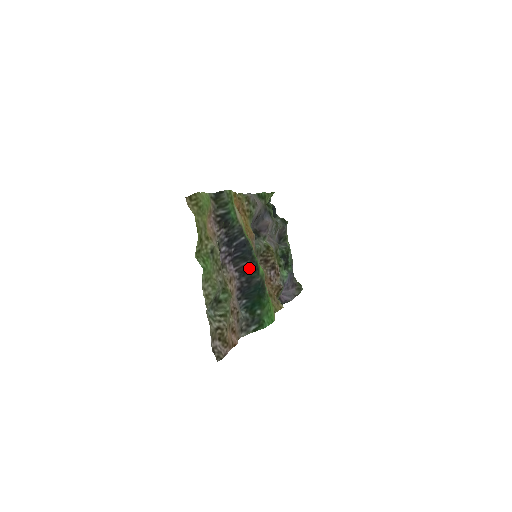
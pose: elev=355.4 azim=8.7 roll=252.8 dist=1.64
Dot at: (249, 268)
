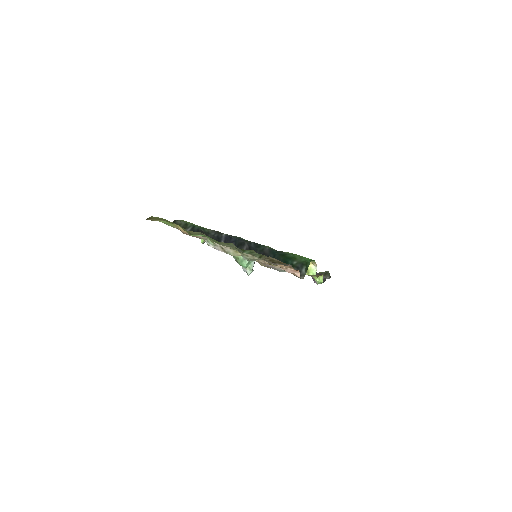
Dot at: (252, 247)
